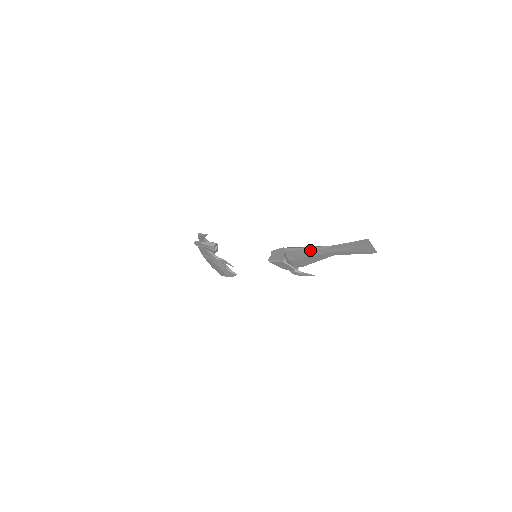
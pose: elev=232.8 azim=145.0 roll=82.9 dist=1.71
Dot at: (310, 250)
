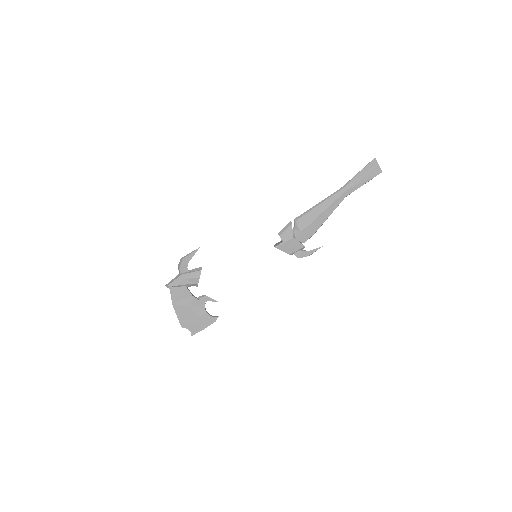
Dot at: (323, 202)
